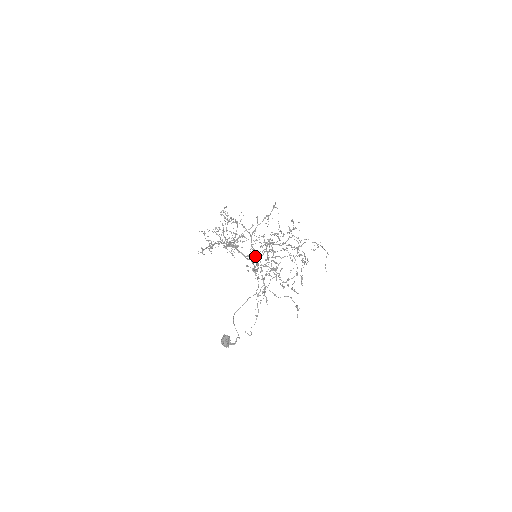
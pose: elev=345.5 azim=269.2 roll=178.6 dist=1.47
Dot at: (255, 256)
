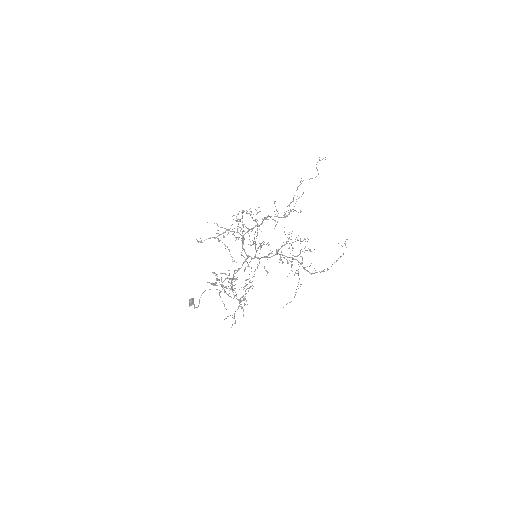
Dot at: (254, 256)
